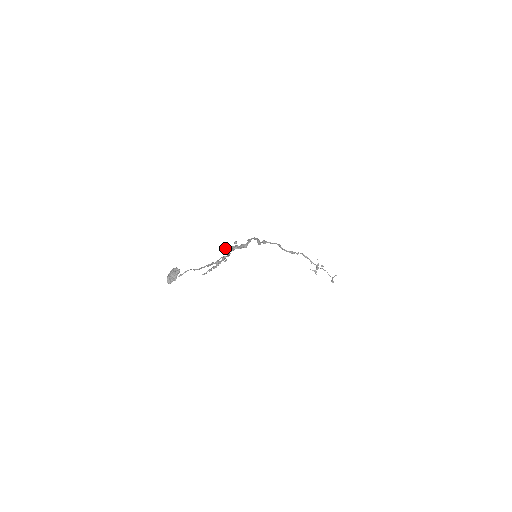
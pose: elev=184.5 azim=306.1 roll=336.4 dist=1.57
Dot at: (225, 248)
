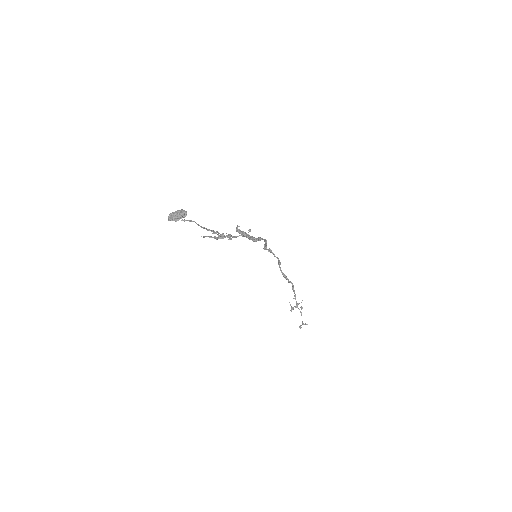
Dot at: occluded
